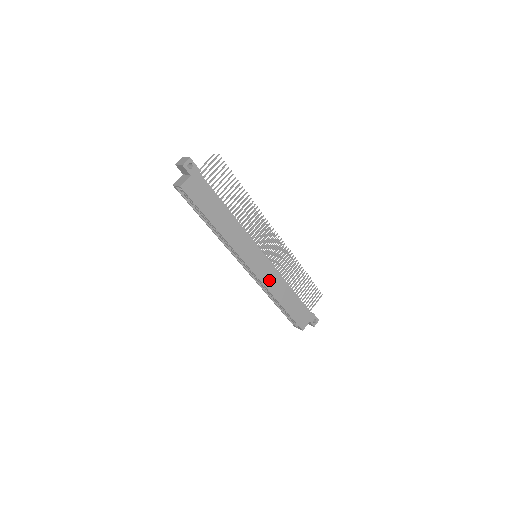
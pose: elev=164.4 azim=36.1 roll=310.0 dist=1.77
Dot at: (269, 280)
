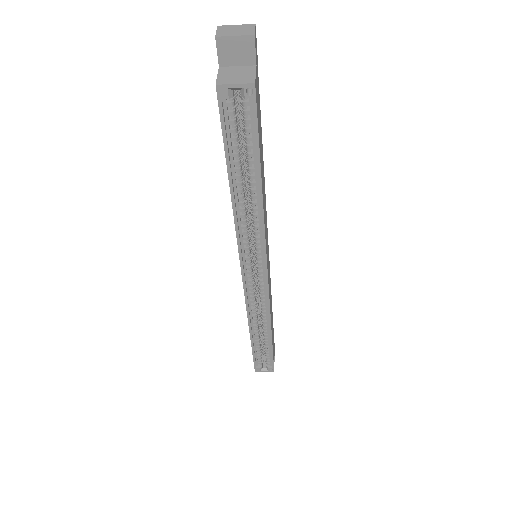
Dot at: occluded
